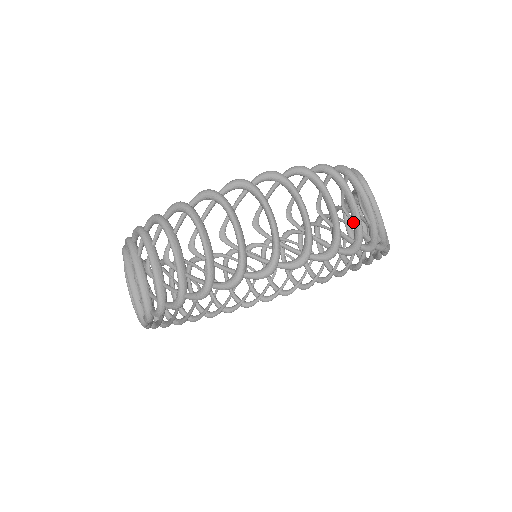
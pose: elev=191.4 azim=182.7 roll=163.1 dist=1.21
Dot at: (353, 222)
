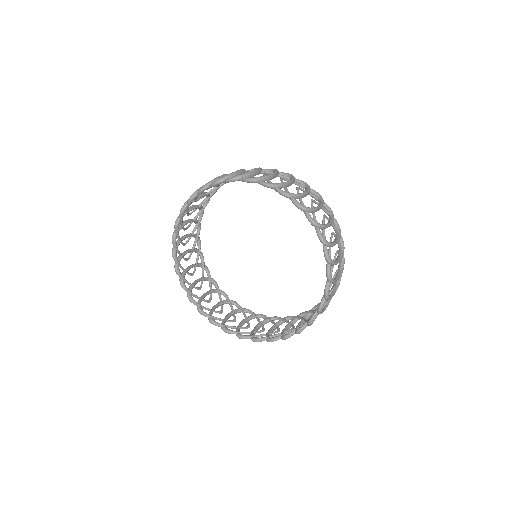
Dot at: (334, 260)
